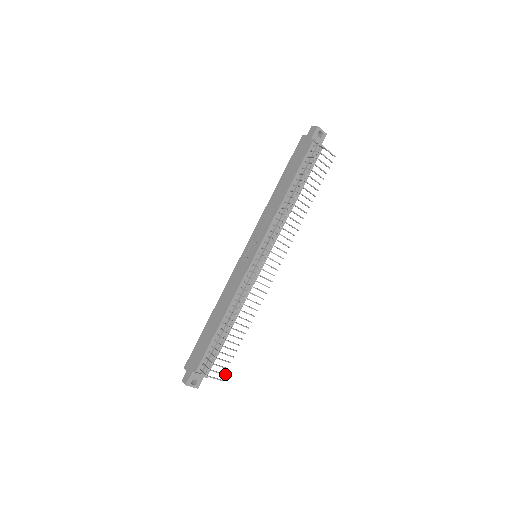
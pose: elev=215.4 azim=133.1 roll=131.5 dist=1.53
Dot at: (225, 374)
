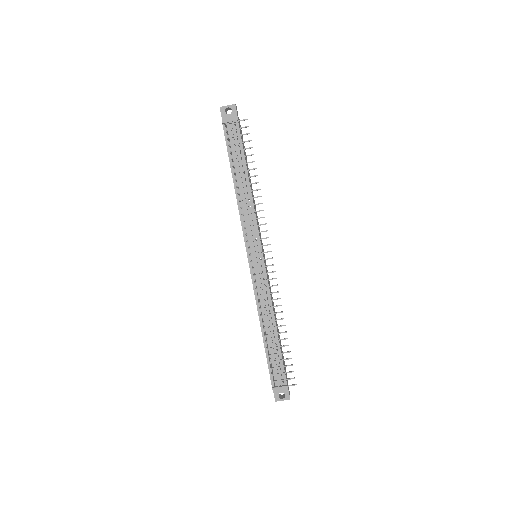
Dot at: (294, 378)
